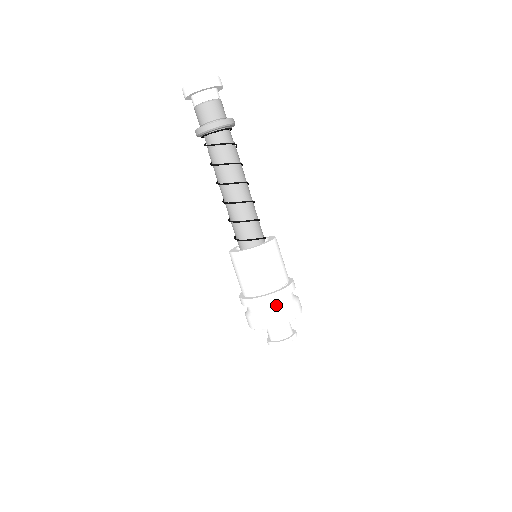
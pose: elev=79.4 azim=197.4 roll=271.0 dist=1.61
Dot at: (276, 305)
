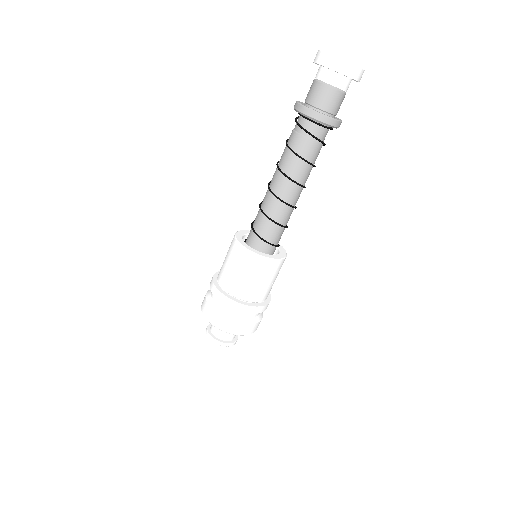
Dot at: (259, 313)
